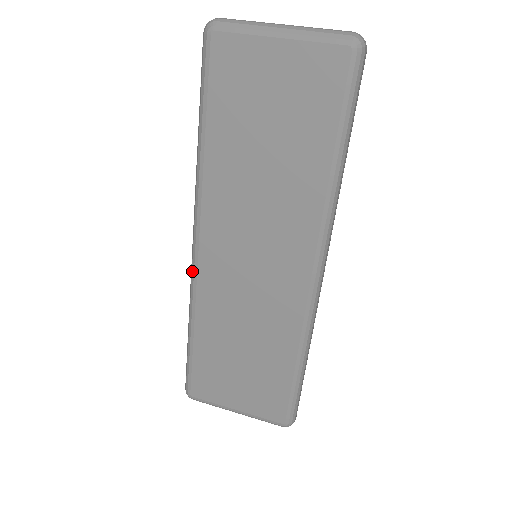
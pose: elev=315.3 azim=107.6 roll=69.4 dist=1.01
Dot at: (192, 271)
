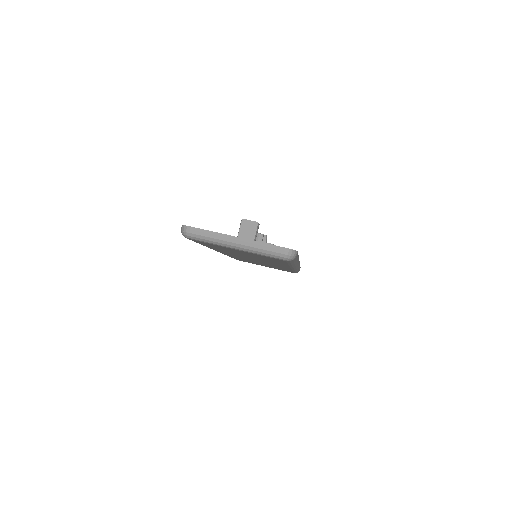
Dot at: occluded
